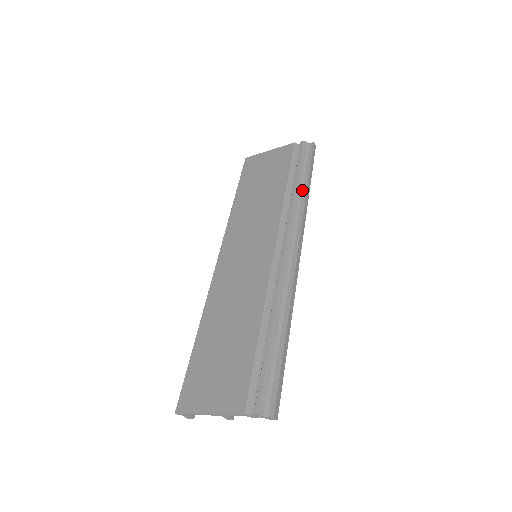
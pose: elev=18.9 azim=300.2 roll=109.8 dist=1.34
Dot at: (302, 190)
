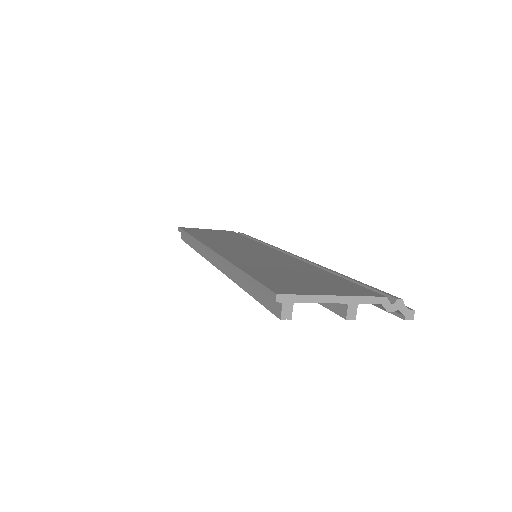
Dot at: occluded
